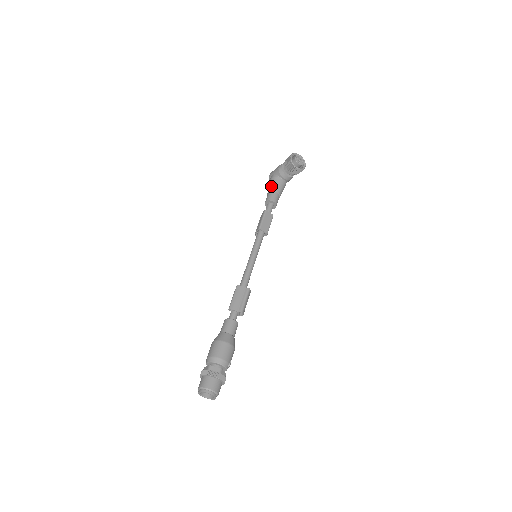
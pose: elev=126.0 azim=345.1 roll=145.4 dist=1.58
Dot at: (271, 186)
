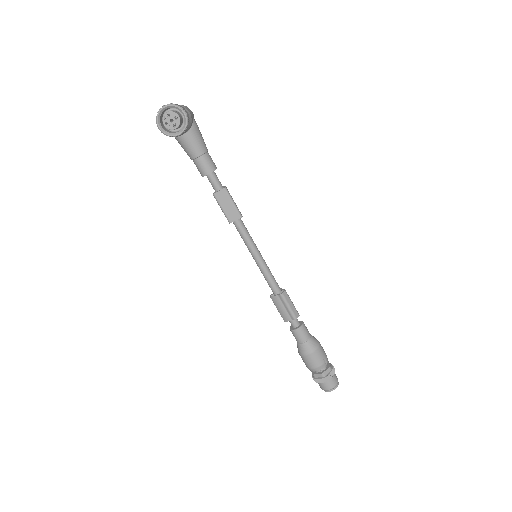
Dot at: occluded
